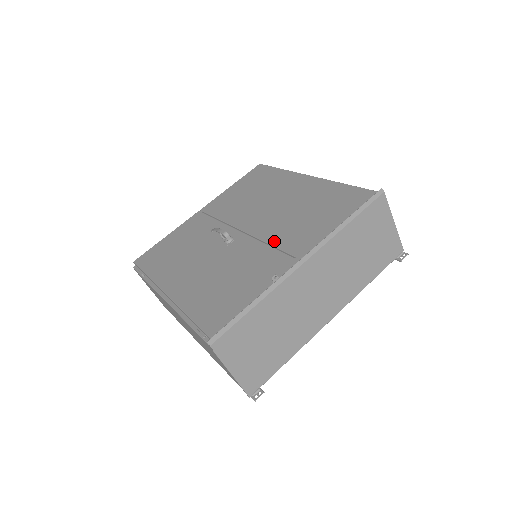
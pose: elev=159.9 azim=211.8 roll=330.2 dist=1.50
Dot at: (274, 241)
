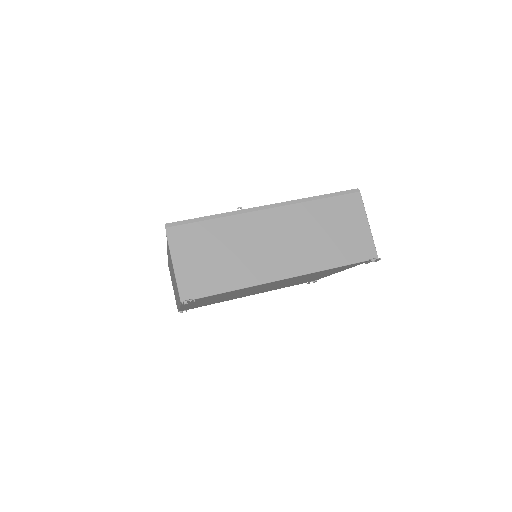
Dot at: occluded
